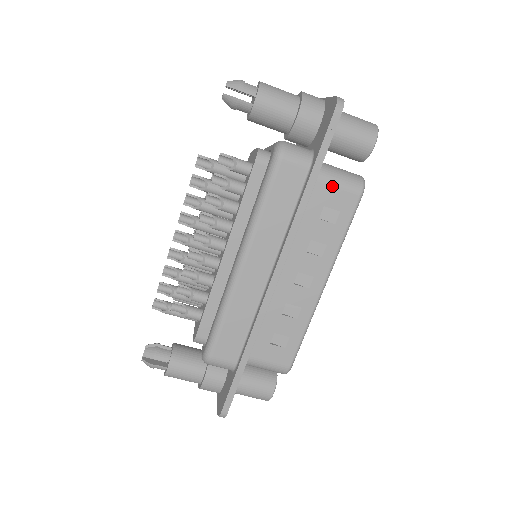
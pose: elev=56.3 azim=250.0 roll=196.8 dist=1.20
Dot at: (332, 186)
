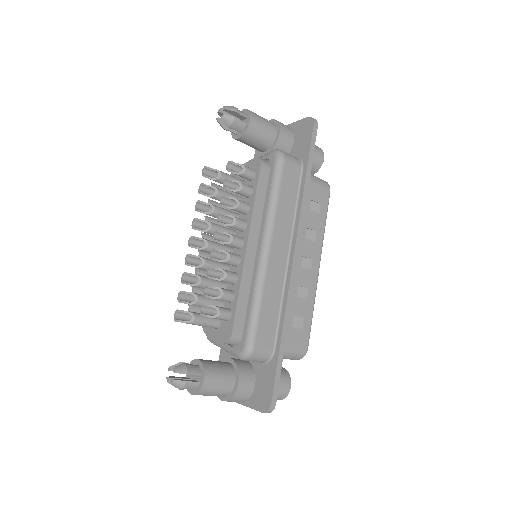
Dot at: (313, 184)
